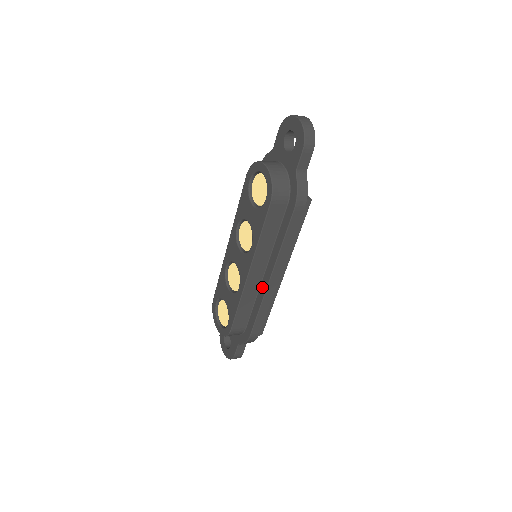
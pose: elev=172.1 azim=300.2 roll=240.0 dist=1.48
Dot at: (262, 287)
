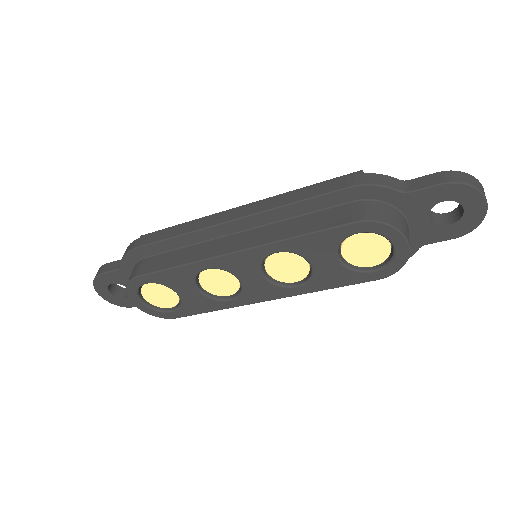
Dot at: occluded
